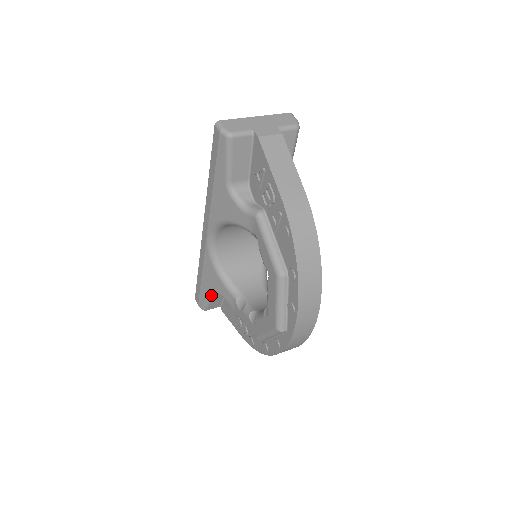
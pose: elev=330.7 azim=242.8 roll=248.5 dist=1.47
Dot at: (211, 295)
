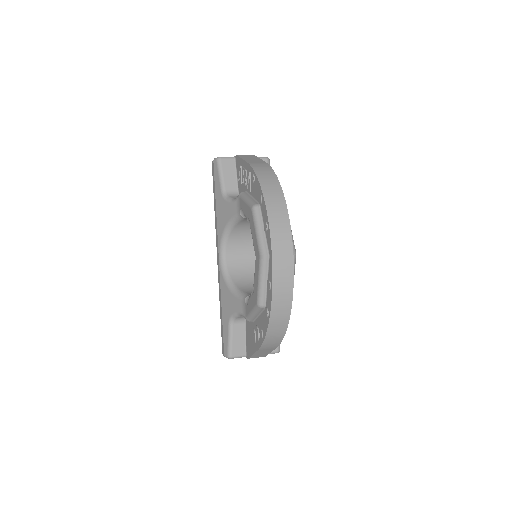
Dot at: (231, 327)
